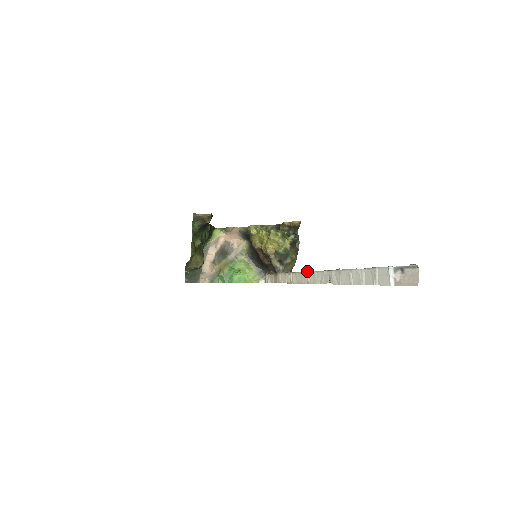
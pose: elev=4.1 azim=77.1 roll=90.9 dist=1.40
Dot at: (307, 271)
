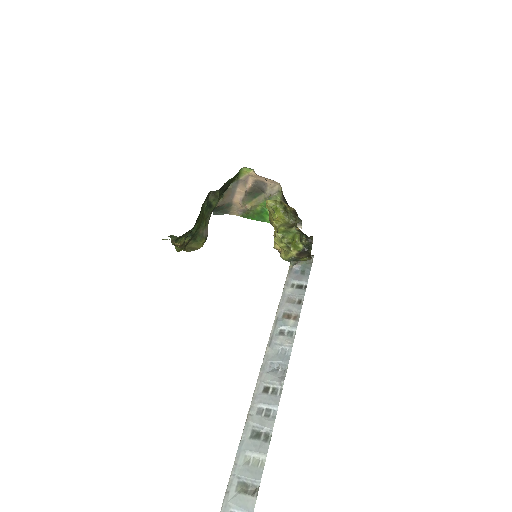
Dot at: (266, 348)
